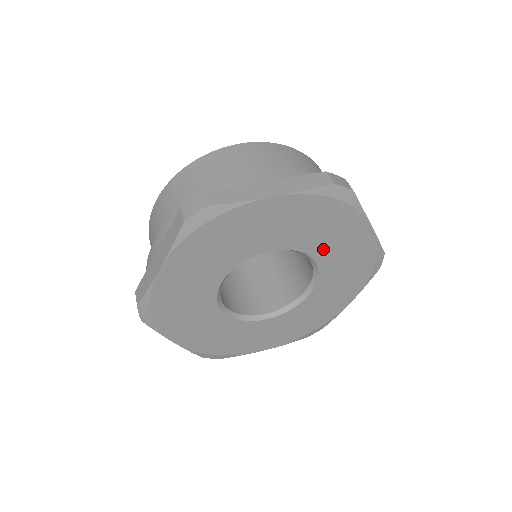
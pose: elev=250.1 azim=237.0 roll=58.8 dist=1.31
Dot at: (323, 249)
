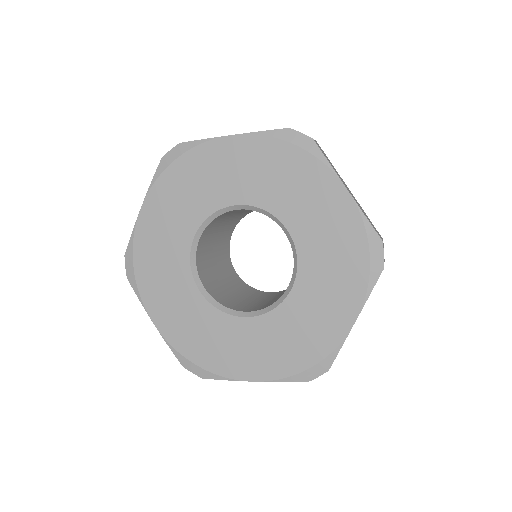
Dot at: (294, 214)
